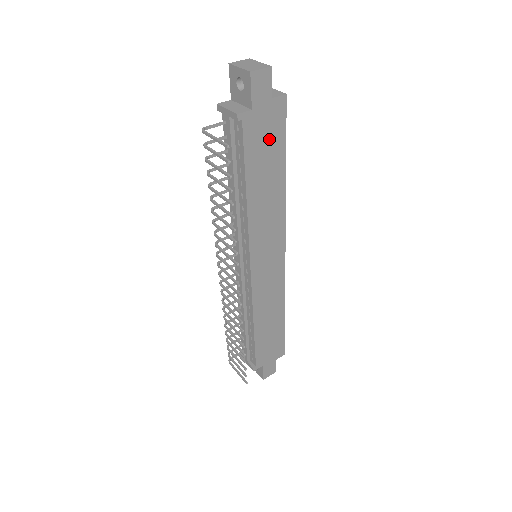
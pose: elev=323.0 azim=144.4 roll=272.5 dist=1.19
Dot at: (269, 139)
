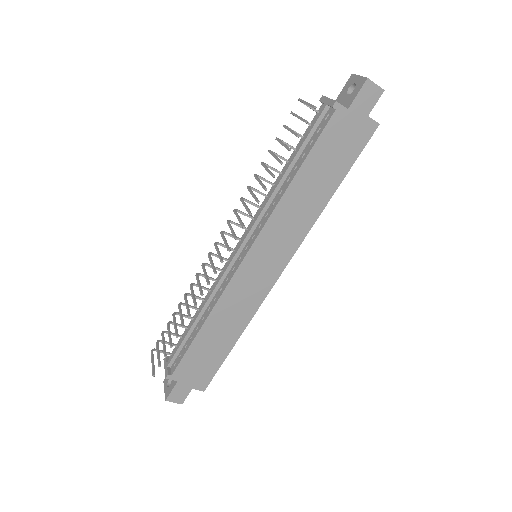
Dot at: (343, 148)
